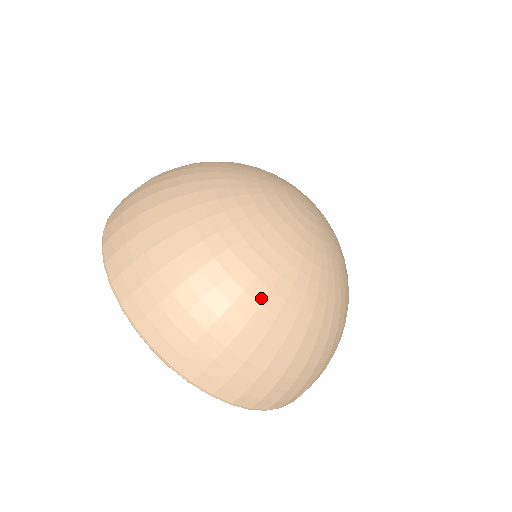
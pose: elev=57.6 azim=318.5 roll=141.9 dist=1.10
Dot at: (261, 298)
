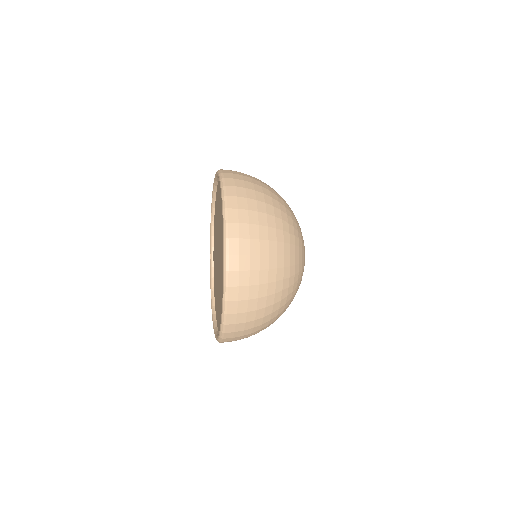
Dot at: (283, 297)
